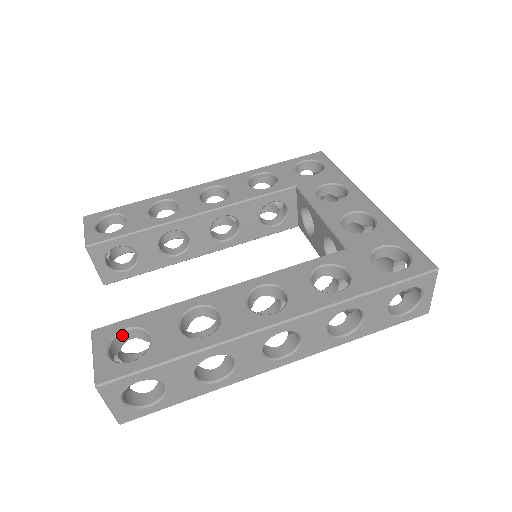
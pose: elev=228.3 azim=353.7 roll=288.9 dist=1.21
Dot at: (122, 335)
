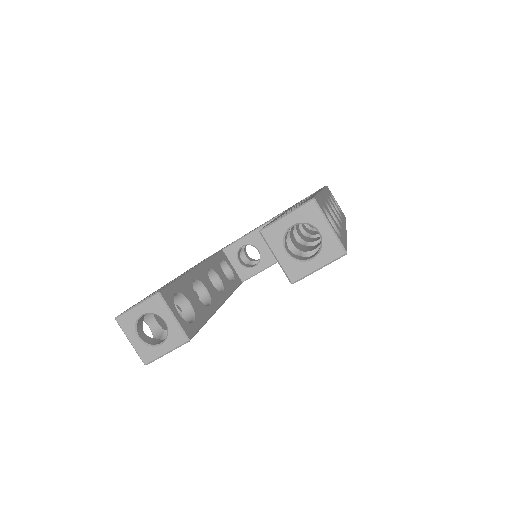
Dot at: occluded
